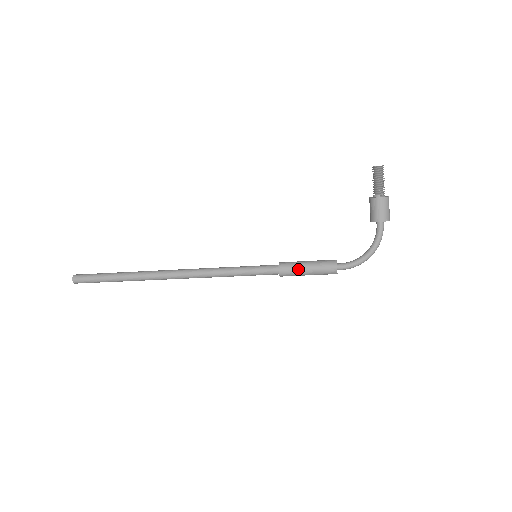
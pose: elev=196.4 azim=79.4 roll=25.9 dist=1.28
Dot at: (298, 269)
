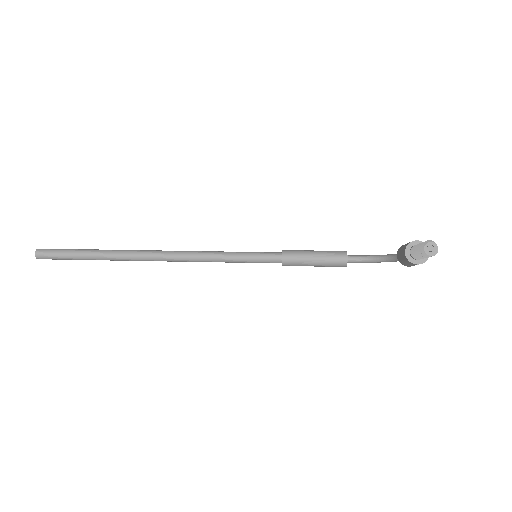
Dot at: occluded
